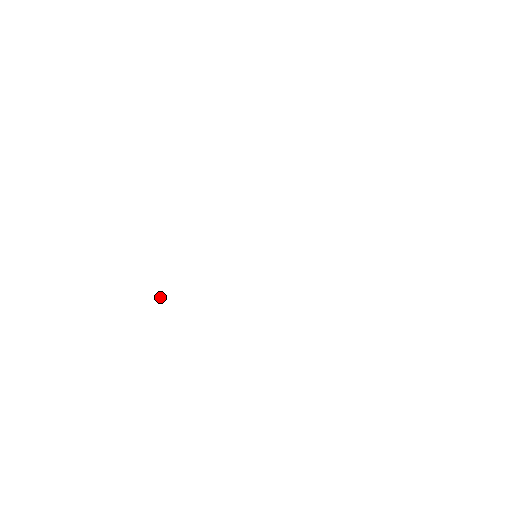
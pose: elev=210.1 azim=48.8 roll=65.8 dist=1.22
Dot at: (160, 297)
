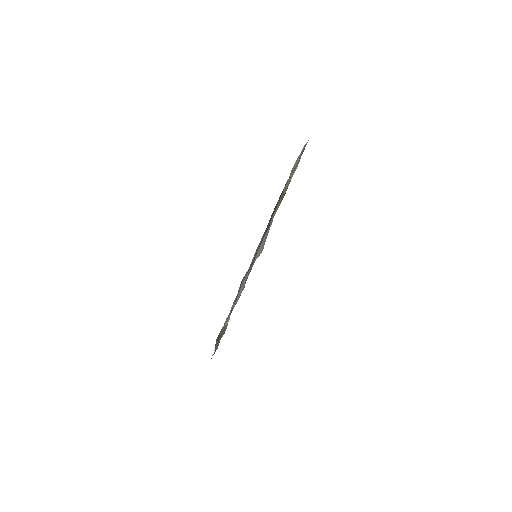
Dot at: (228, 319)
